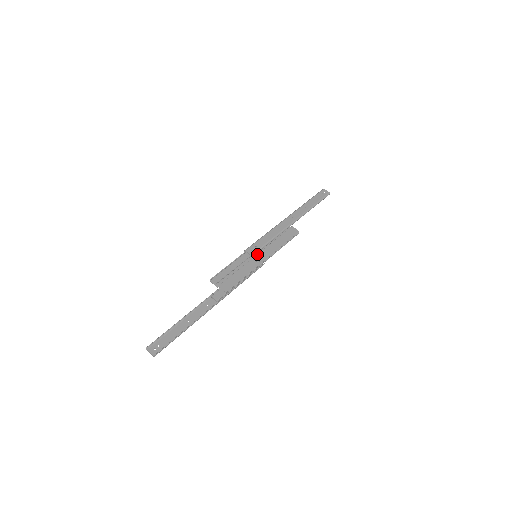
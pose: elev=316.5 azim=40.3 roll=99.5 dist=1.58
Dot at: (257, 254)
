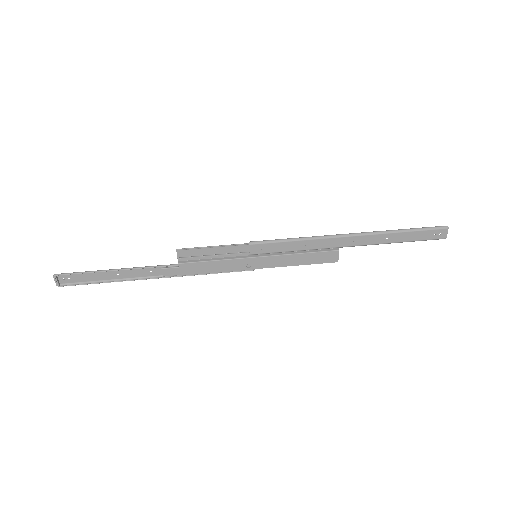
Dot at: (258, 257)
